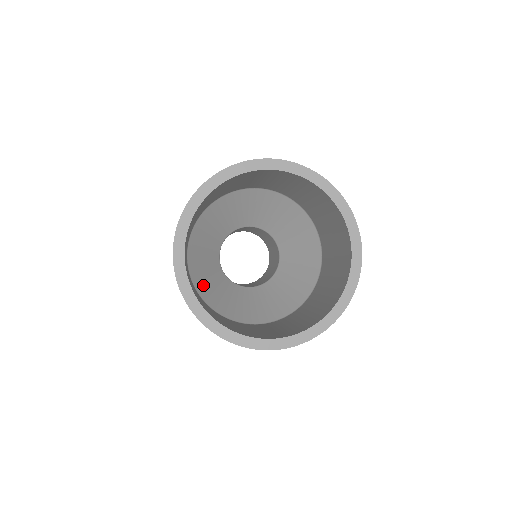
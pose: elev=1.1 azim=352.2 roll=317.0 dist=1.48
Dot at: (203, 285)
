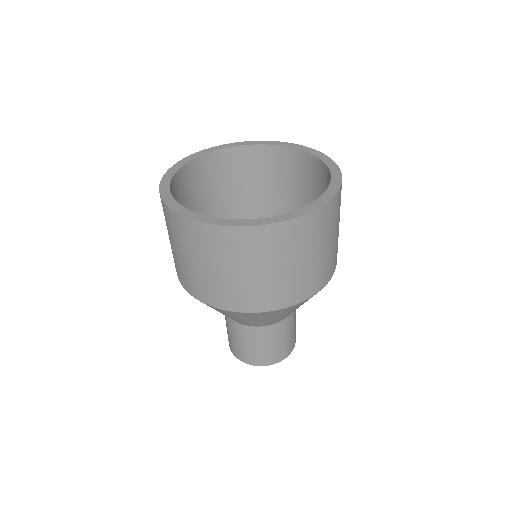
Dot at: occluded
